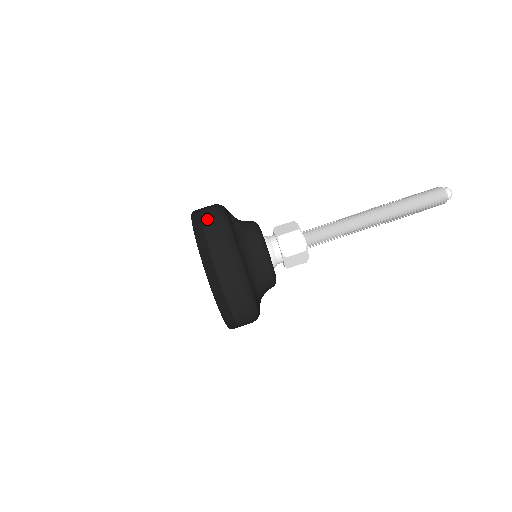
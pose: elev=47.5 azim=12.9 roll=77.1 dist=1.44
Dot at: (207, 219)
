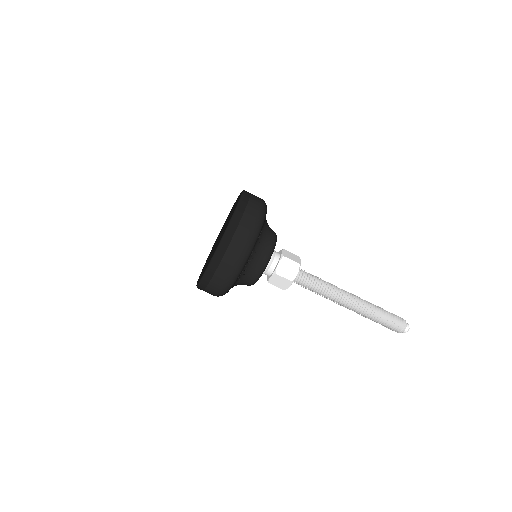
Dot at: (231, 252)
